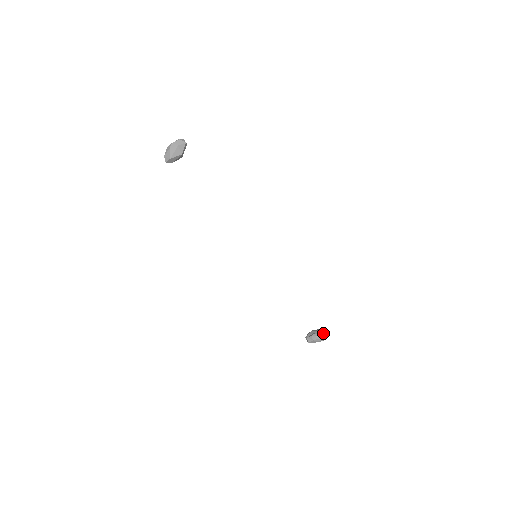
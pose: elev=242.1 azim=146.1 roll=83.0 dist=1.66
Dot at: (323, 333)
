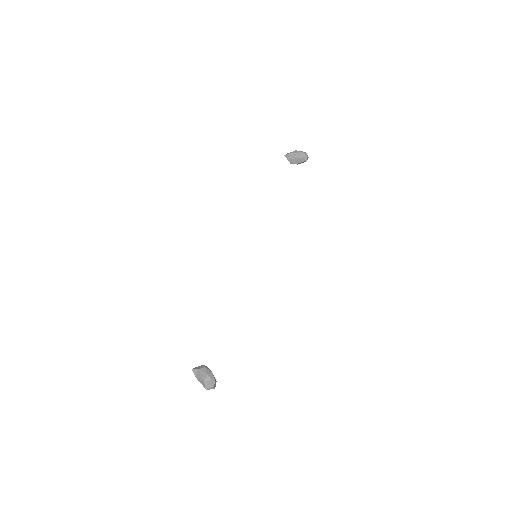
Dot at: occluded
